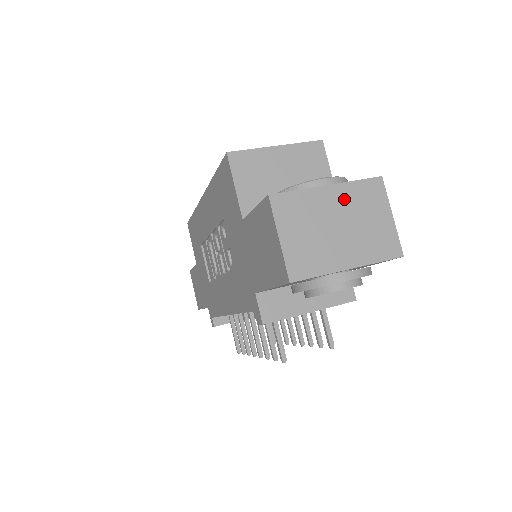
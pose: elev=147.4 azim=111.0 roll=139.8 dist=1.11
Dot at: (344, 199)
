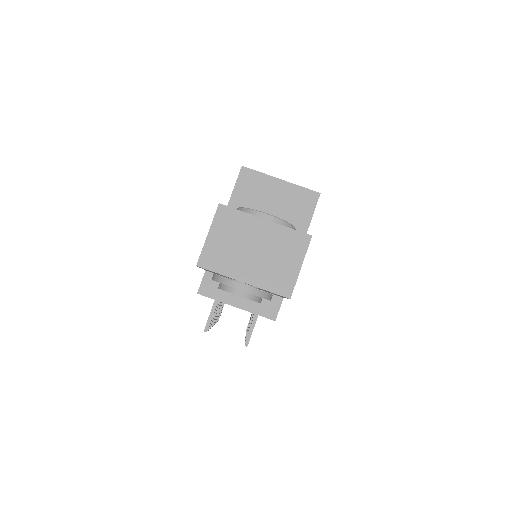
Dot at: (271, 235)
